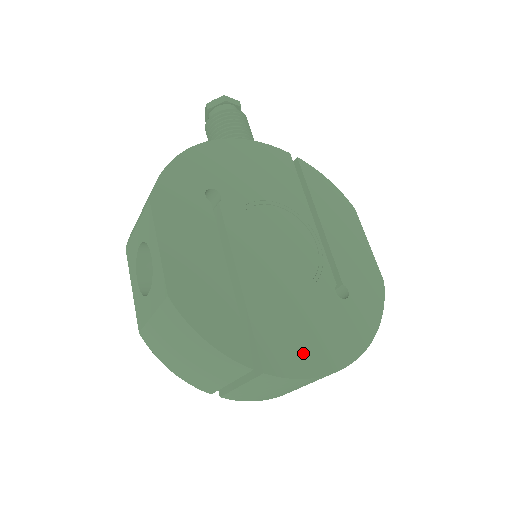
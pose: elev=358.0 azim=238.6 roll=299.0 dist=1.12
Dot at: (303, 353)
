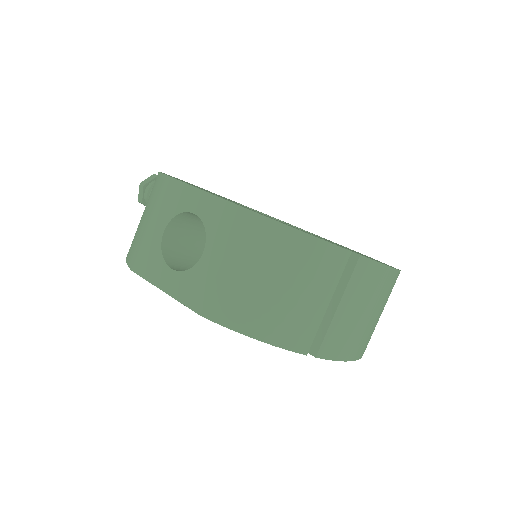
Dot at: occluded
